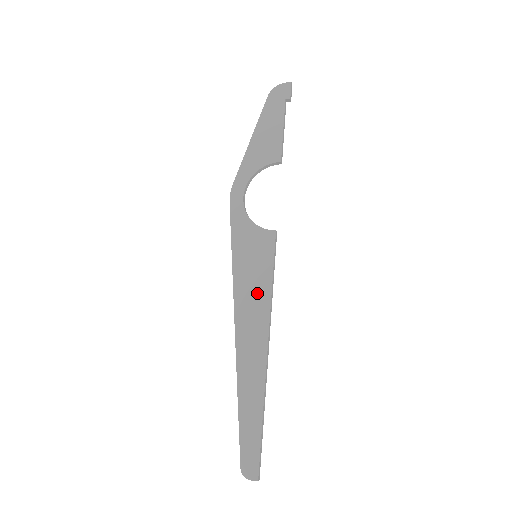
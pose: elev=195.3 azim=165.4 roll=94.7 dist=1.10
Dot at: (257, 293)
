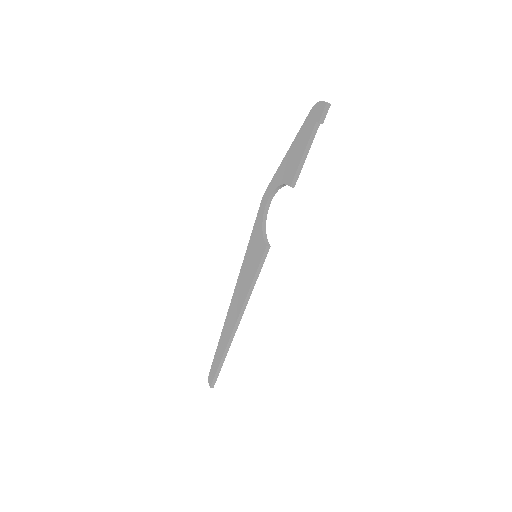
Dot at: (245, 283)
